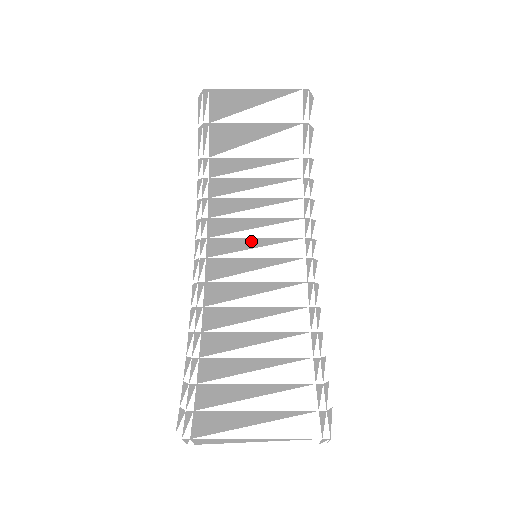
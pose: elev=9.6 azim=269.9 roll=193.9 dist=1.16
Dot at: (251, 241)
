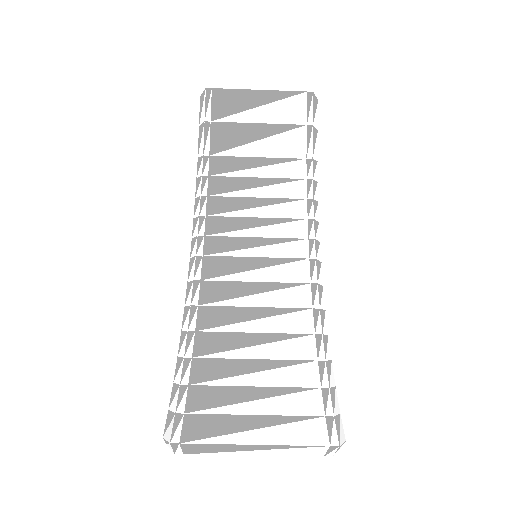
Dot at: (251, 240)
